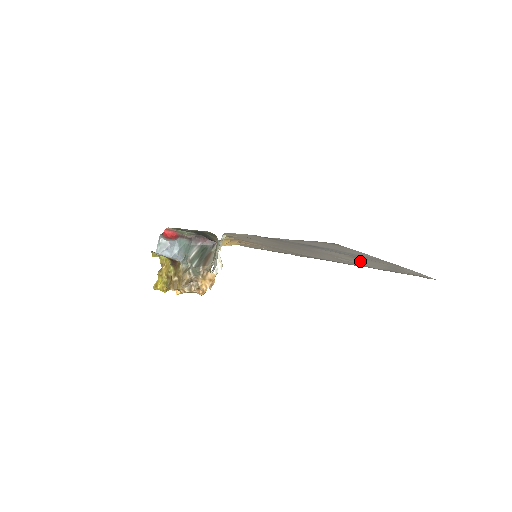
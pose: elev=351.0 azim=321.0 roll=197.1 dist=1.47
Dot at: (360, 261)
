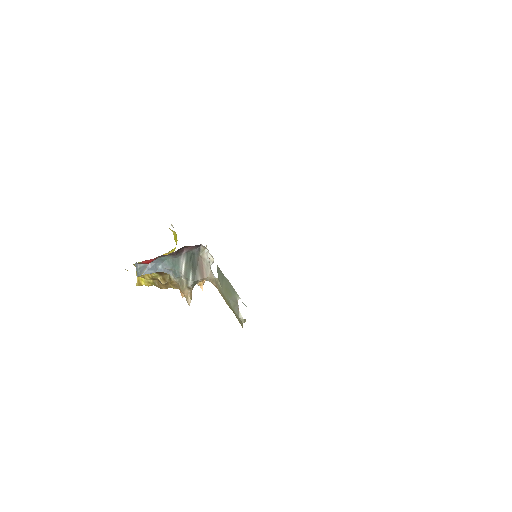
Dot at: occluded
